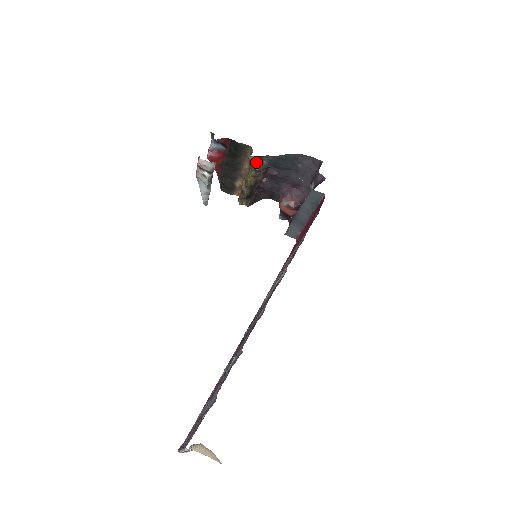
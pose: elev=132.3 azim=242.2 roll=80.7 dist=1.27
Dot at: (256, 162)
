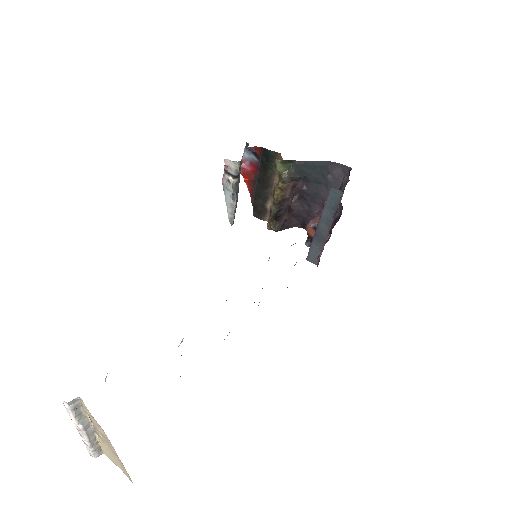
Dot at: (282, 168)
